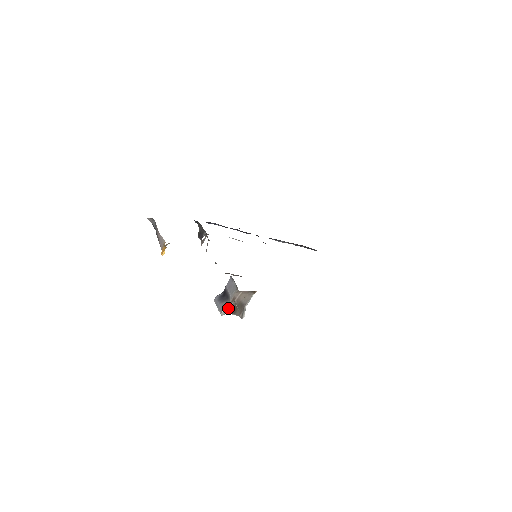
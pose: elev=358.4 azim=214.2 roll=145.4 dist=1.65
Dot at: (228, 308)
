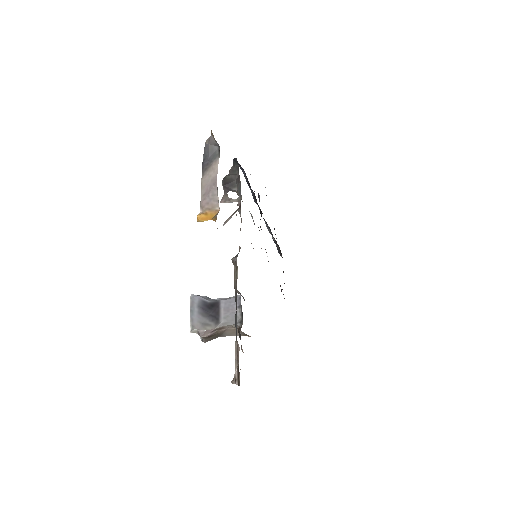
Dot at: (206, 332)
